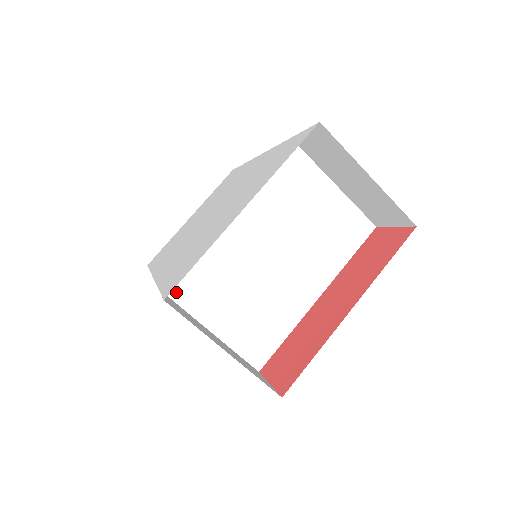
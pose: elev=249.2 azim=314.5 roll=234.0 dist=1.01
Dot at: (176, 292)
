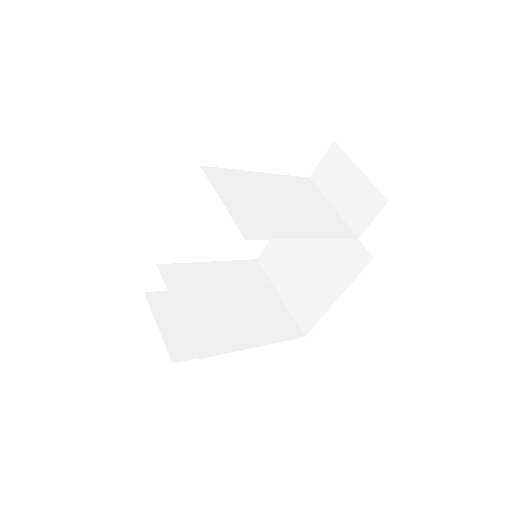
Dot at: (210, 174)
